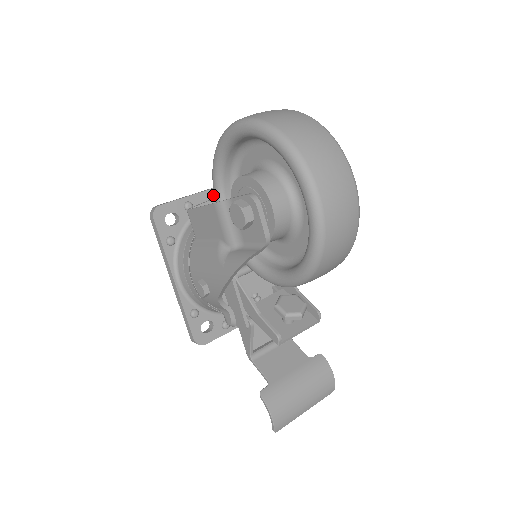
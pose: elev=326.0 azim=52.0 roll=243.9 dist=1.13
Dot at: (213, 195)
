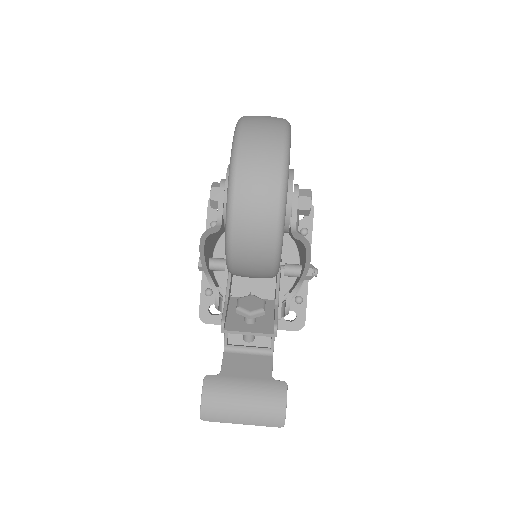
Dot at: occluded
